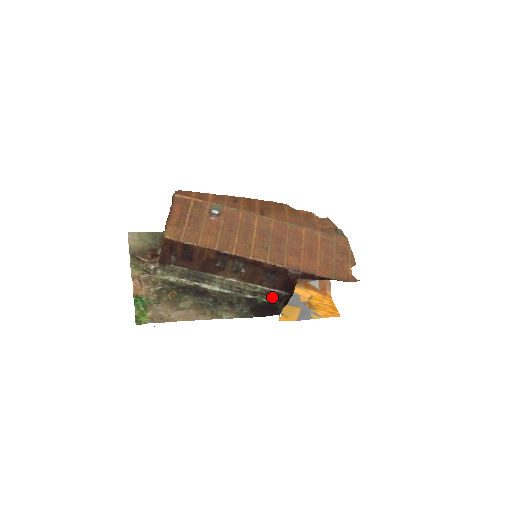
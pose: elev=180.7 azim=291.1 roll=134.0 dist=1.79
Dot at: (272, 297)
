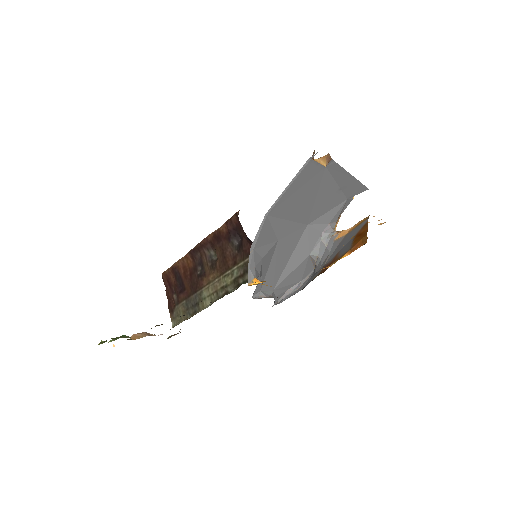
Dot at: occluded
